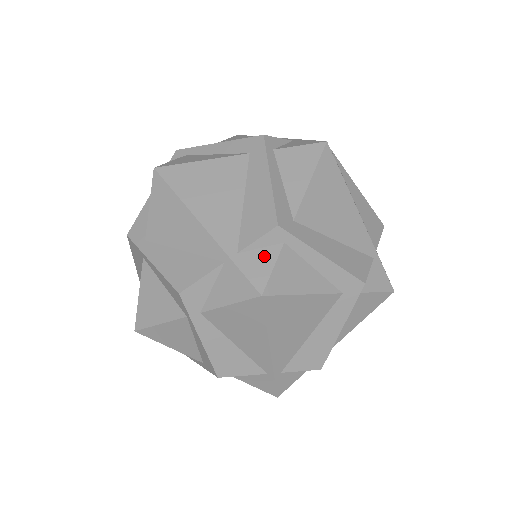
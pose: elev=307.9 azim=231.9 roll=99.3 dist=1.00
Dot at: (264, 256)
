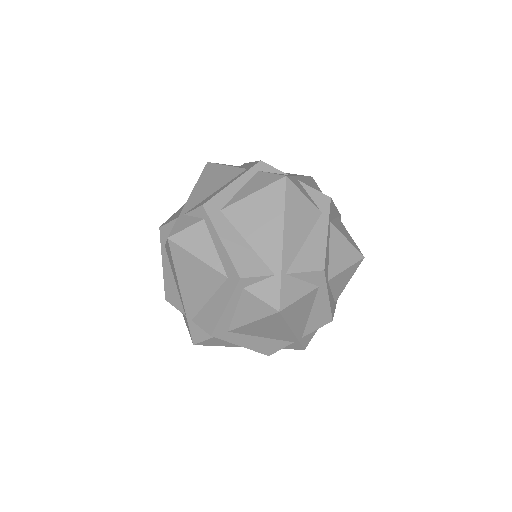
Dot at: occluded
